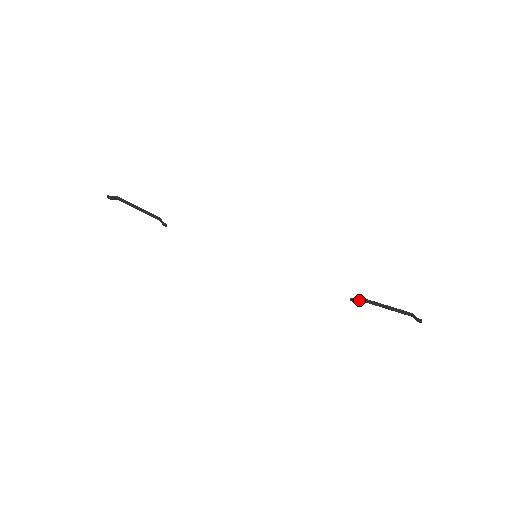
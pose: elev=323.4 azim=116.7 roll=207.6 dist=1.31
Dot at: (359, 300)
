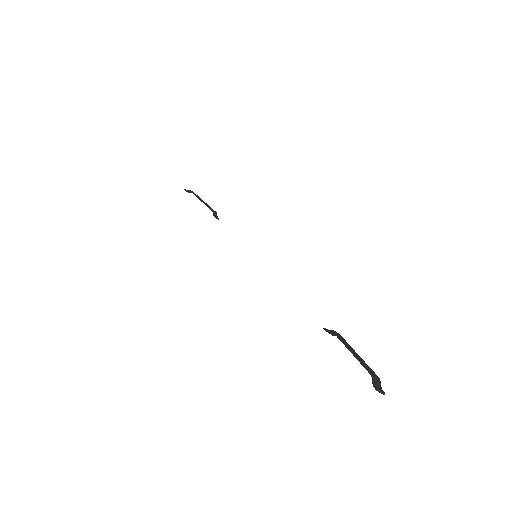
Dot at: occluded
